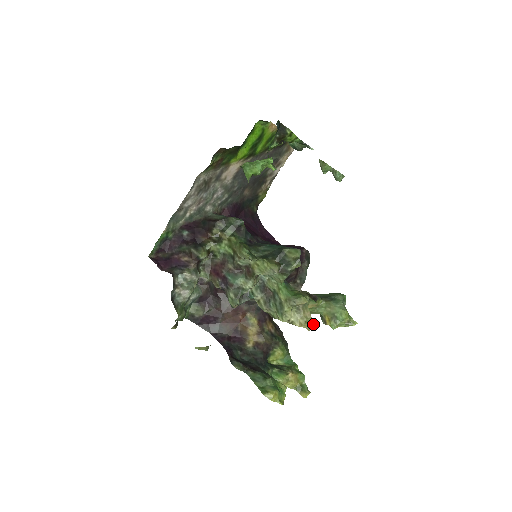
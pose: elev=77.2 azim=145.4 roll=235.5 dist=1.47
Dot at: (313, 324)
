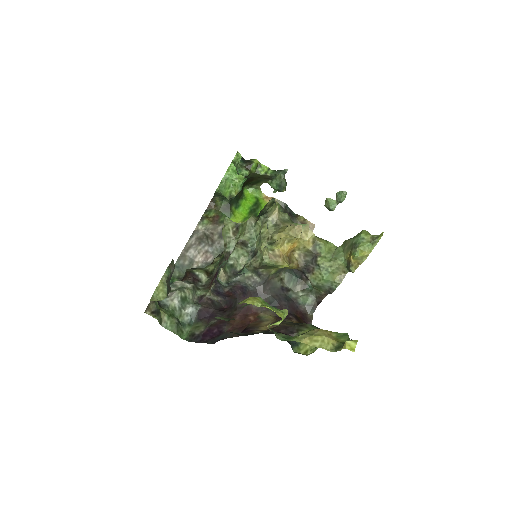
Dot at: (296, 226)
